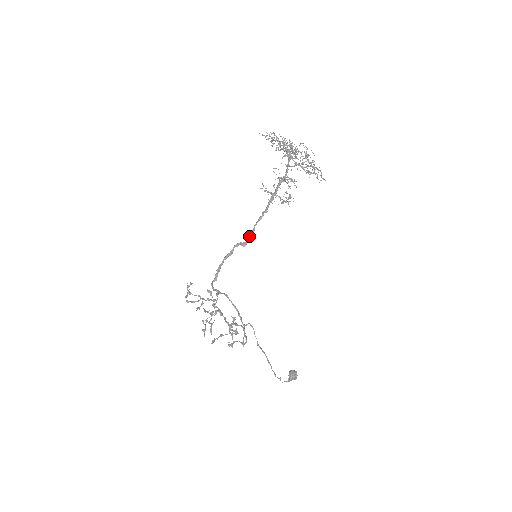
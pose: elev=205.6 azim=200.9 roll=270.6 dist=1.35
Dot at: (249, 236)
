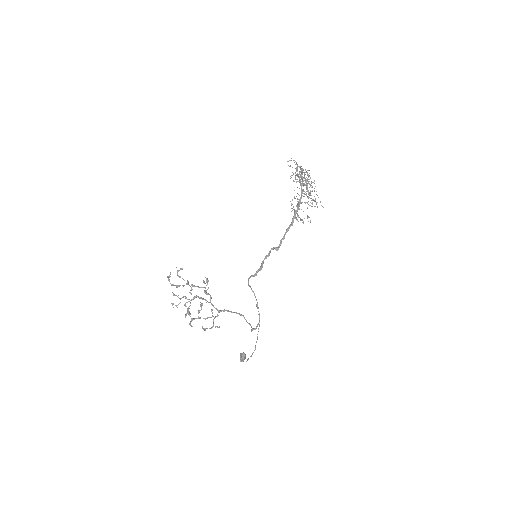
Dot at: (280, 243)
